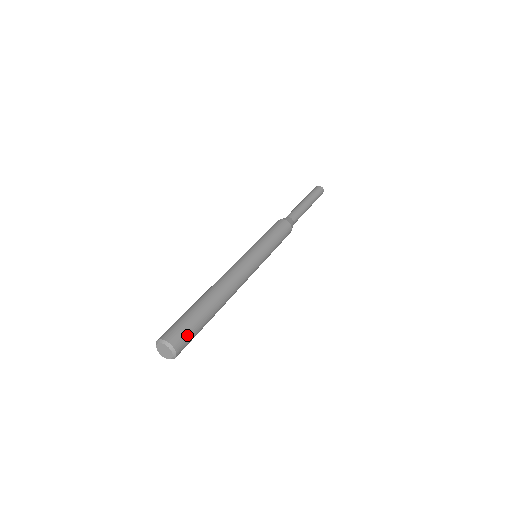
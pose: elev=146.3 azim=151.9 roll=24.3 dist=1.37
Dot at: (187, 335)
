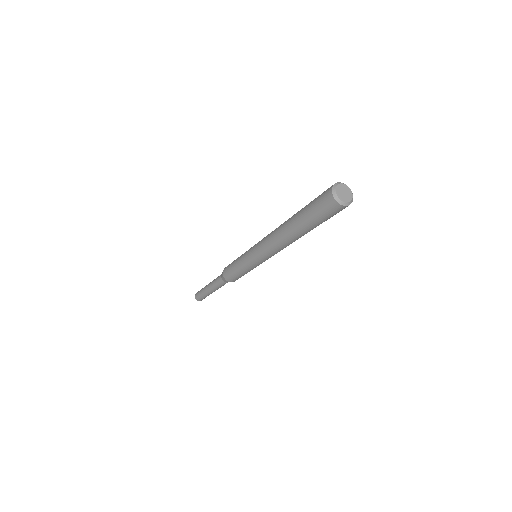
Dot at: occluded
